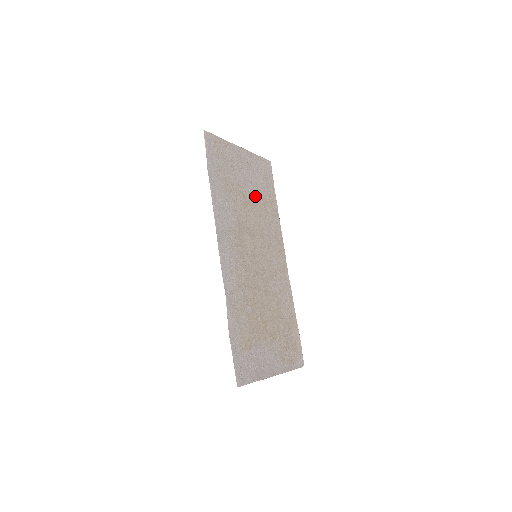
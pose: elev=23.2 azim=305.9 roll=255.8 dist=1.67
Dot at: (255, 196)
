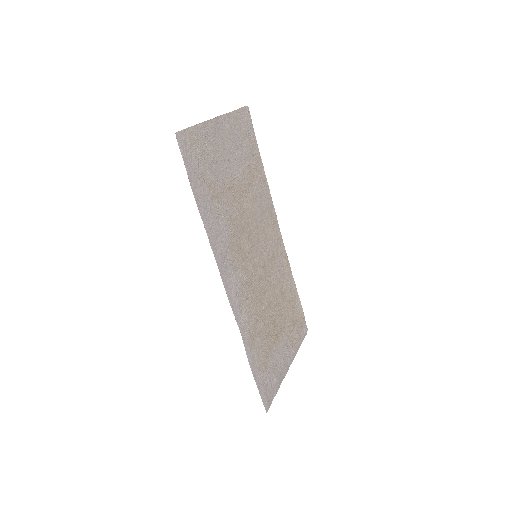
Dot at: (242, 176)
